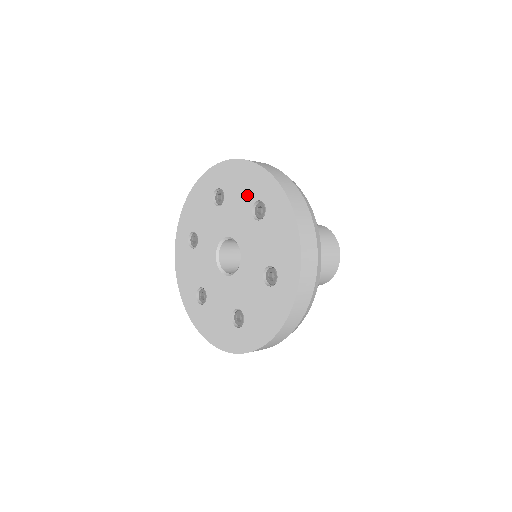
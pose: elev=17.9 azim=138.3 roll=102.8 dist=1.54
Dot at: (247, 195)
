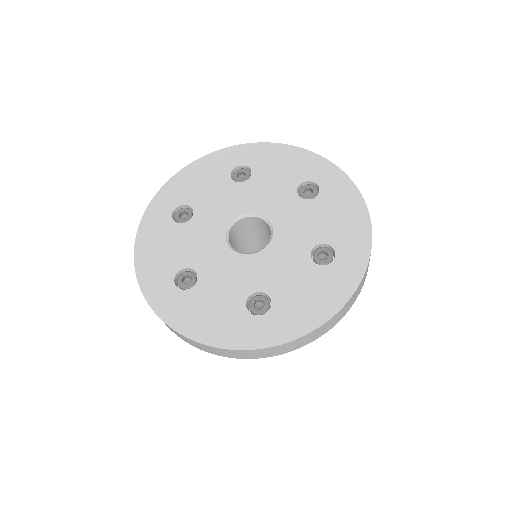
Dot at: (291, 175)
